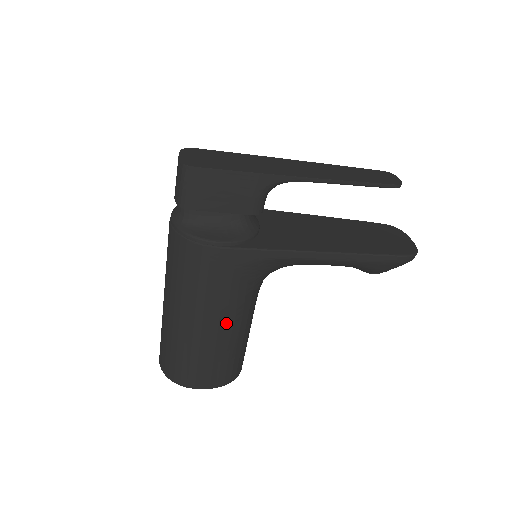
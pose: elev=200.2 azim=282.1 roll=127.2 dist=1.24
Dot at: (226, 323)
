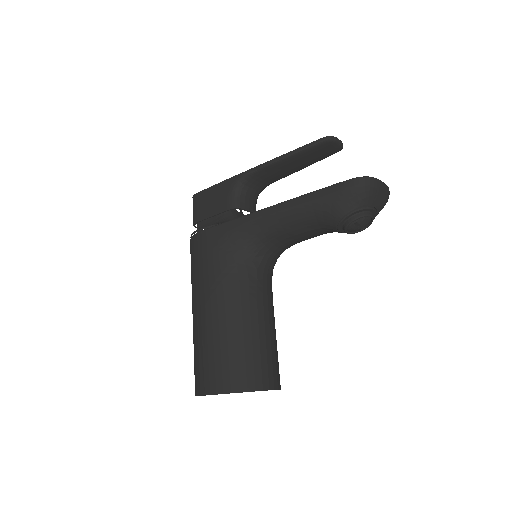
Dot at: (217, 303)
